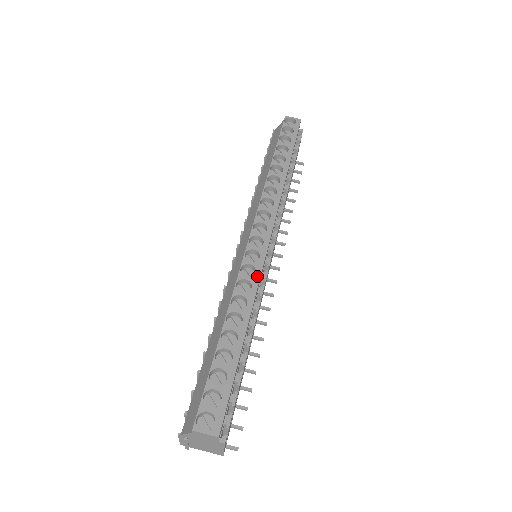
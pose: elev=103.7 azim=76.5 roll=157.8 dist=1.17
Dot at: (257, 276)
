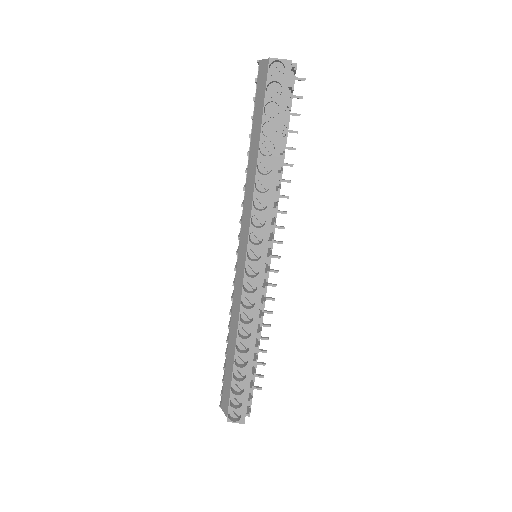
Dot at: (257, 307)
